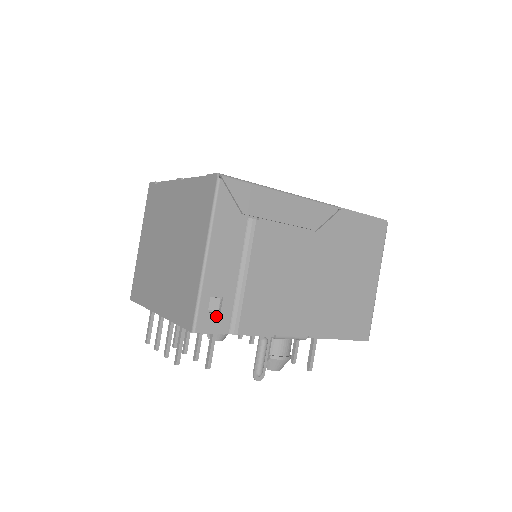
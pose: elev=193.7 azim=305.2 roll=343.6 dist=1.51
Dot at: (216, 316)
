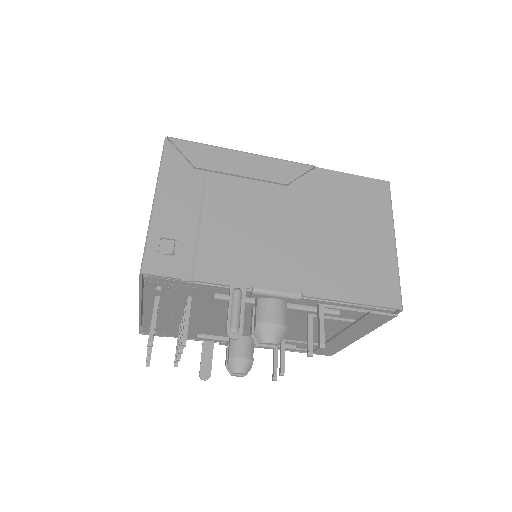
Dot at: (169, 258)
